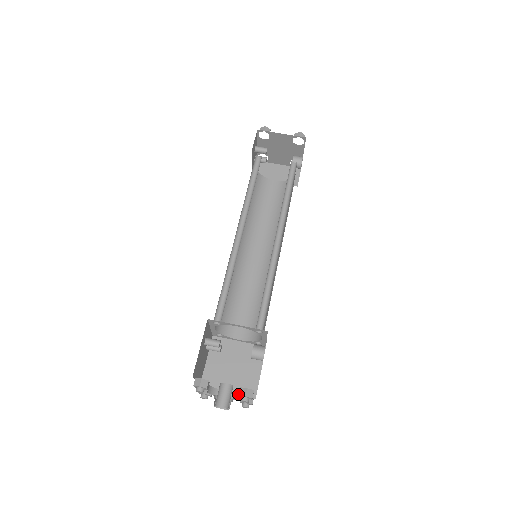
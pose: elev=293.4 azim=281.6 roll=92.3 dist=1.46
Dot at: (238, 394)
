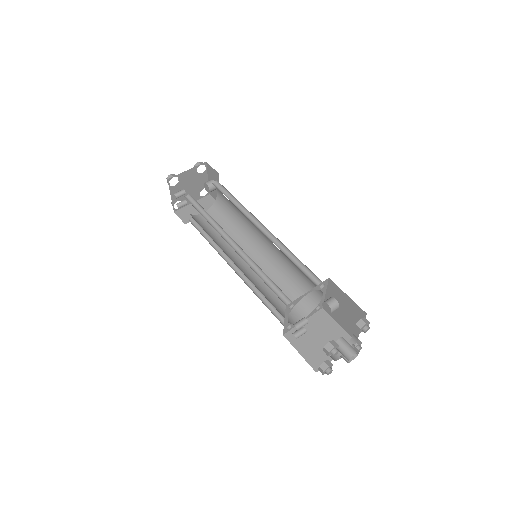
Dot at: occluded
